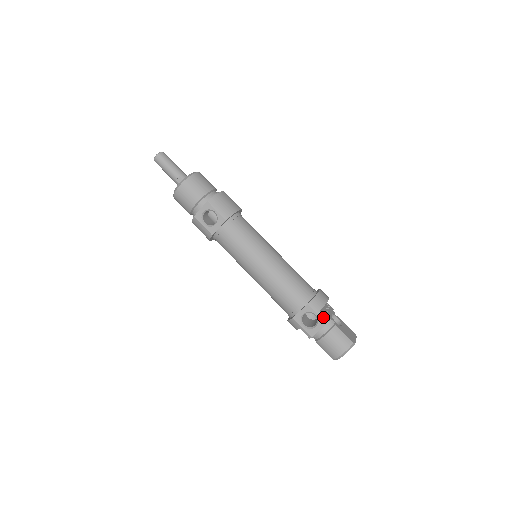
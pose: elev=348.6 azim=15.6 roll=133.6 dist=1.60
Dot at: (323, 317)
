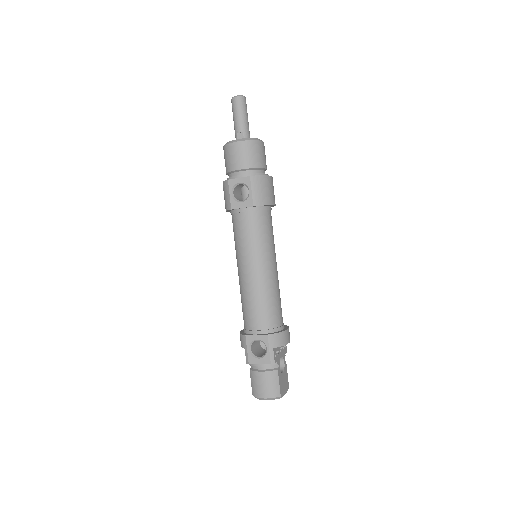
Dot at: (272, 356)
